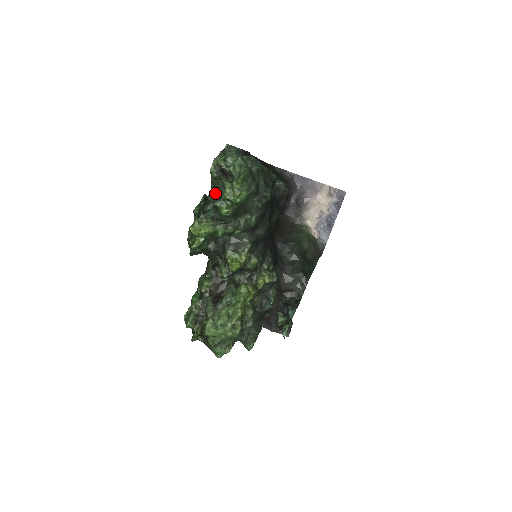
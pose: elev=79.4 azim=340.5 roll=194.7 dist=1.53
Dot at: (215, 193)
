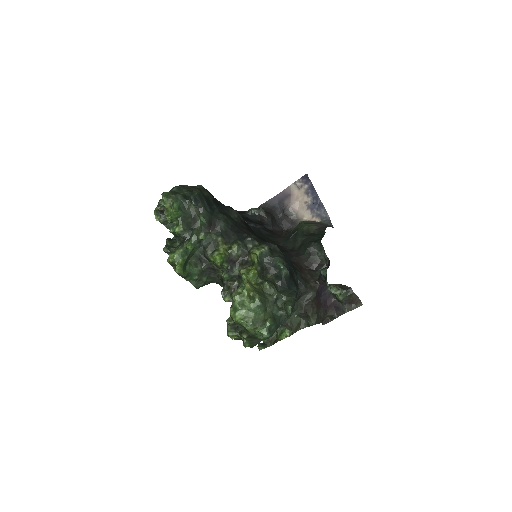
Dot at: occluded
